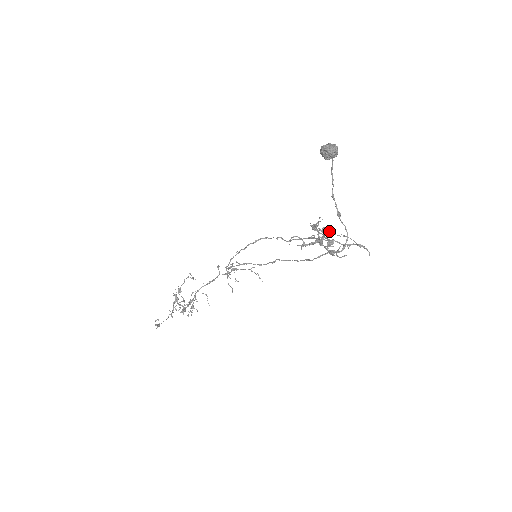
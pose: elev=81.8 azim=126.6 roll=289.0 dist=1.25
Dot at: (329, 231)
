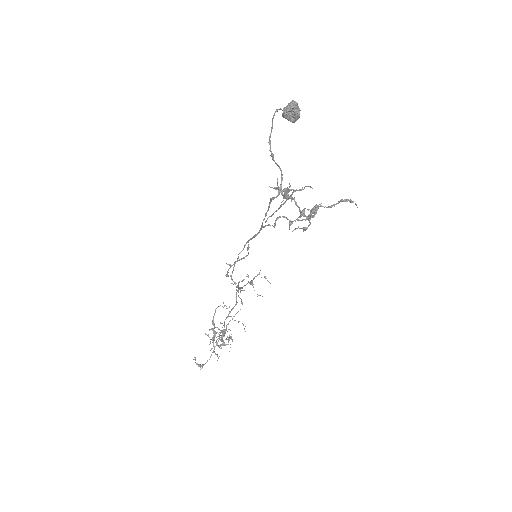
Dot at: (289, 189)
